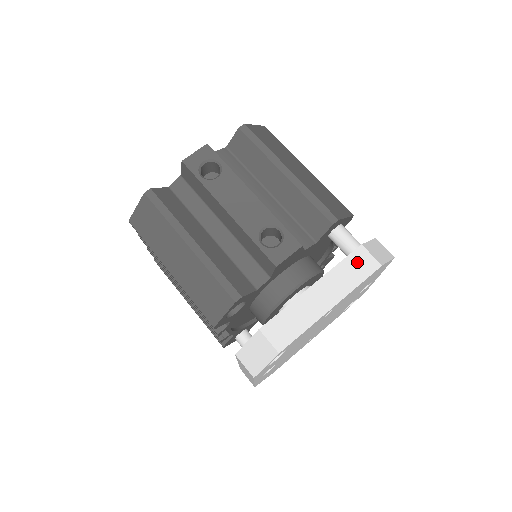
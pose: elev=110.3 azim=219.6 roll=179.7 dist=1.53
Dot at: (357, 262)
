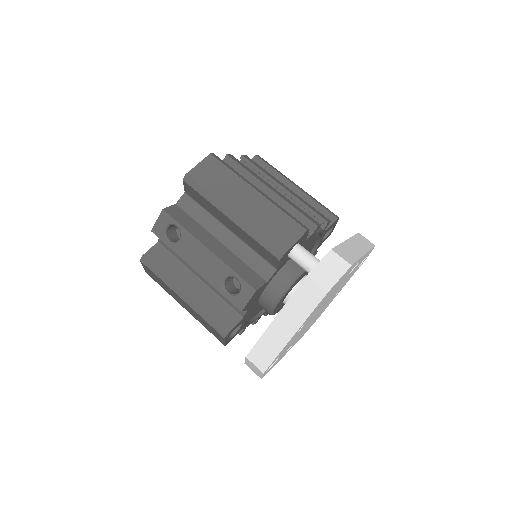
Dot at: (306, 293)
